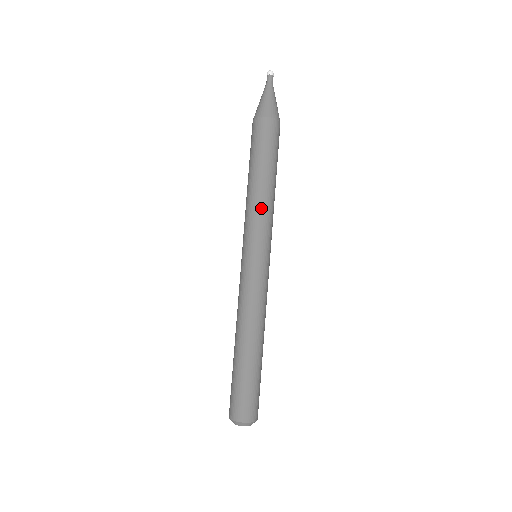
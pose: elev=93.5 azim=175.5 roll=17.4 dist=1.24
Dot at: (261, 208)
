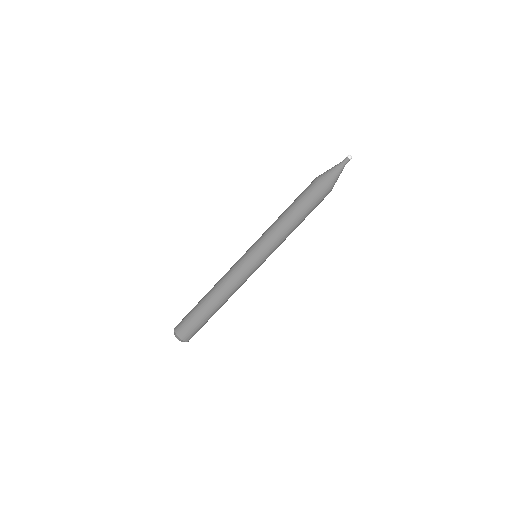
Dot at: (278, 233)
